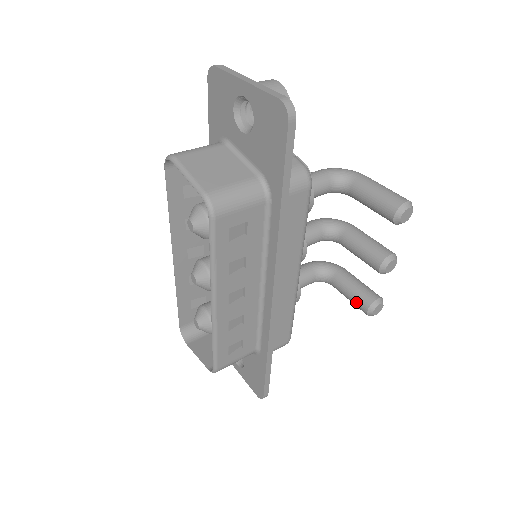
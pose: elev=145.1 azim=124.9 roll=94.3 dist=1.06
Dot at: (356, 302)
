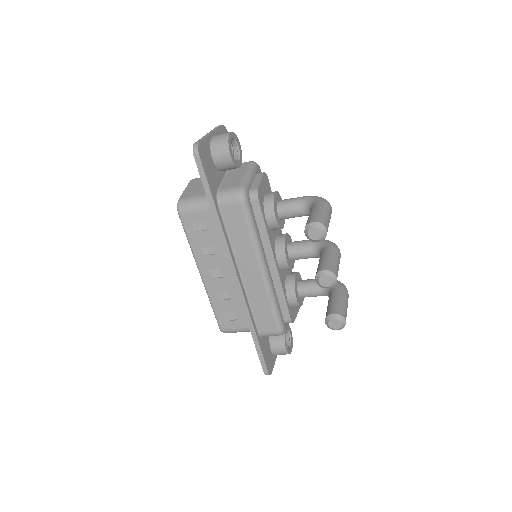
Dot at: occluded
